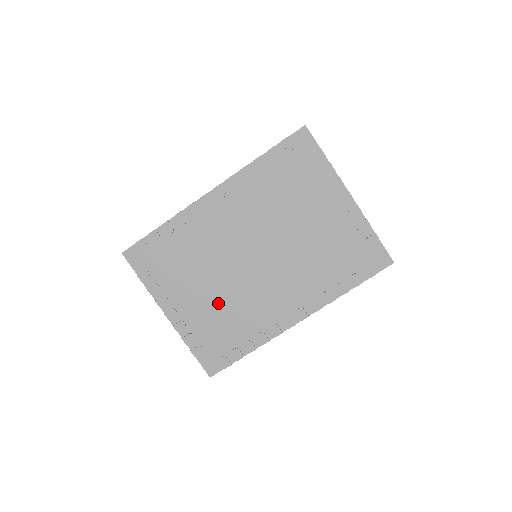
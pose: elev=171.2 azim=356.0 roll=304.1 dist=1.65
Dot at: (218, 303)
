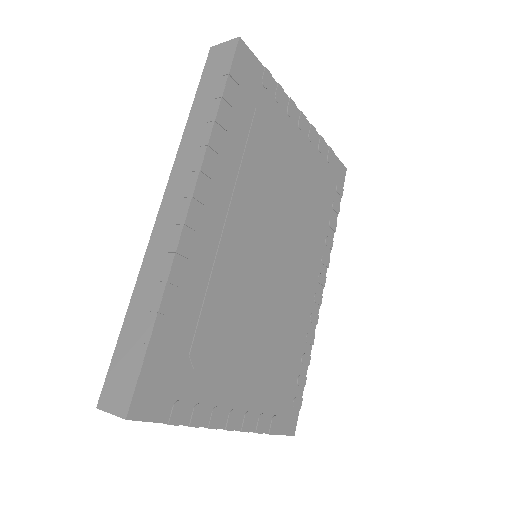
Dot at: (266, 348)
